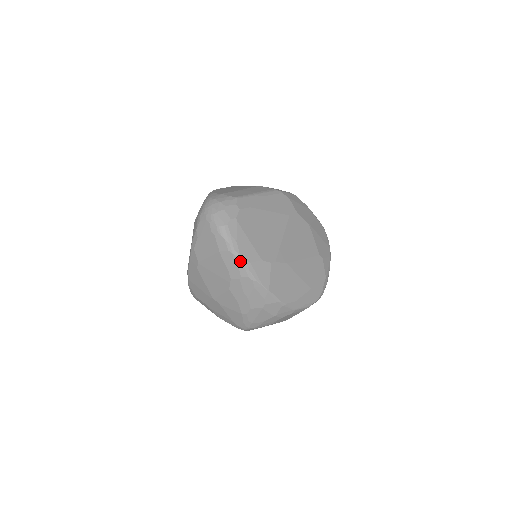
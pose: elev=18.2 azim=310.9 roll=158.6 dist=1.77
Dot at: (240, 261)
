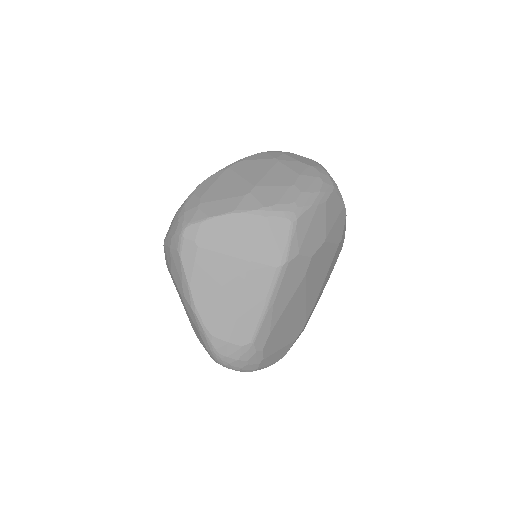
Dot at: occluded
